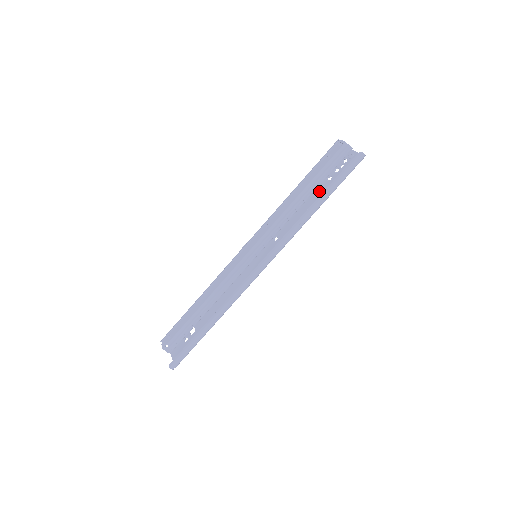
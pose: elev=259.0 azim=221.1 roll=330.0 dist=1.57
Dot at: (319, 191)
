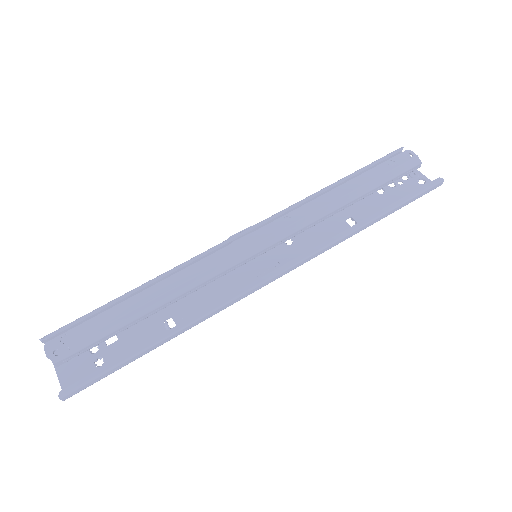
Dot at: (365, 202)
